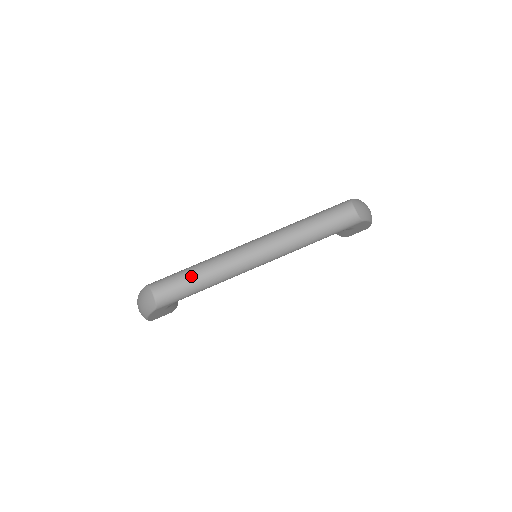
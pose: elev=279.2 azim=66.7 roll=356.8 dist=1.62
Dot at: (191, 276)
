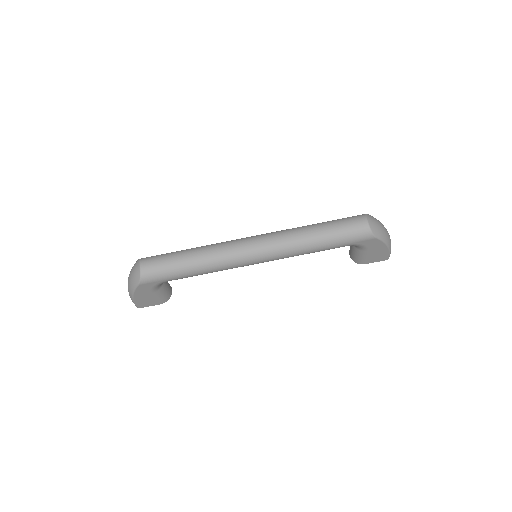
Dot at: (182, 256)
